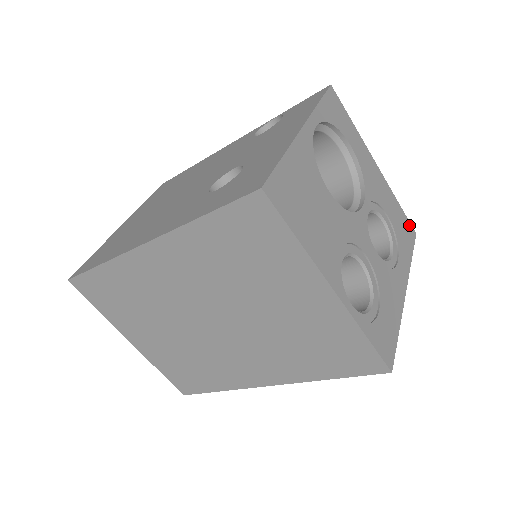
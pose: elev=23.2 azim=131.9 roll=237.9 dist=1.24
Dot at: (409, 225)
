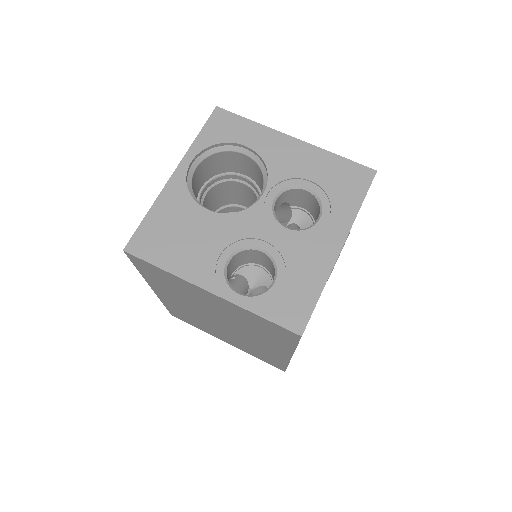
Dot at: (360, 169)
